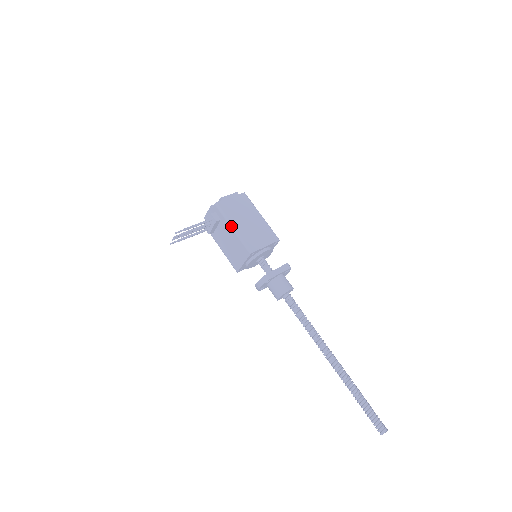
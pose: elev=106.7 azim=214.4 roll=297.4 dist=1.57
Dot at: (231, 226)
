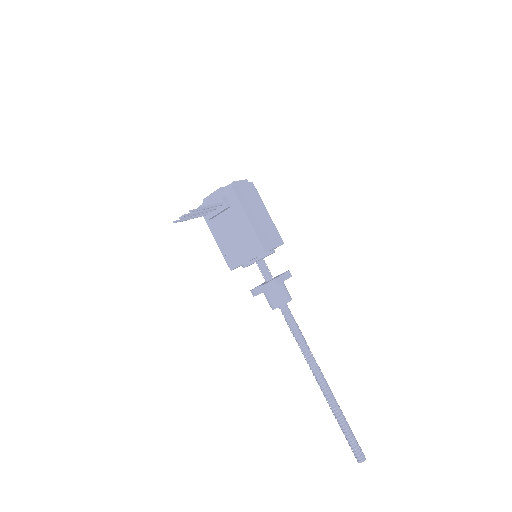
Dot at: (245, 217)
